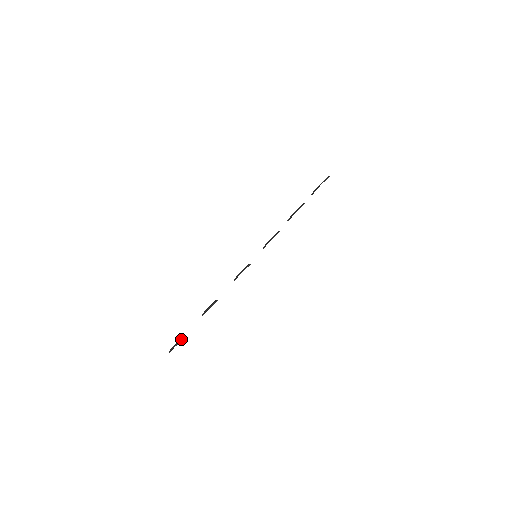
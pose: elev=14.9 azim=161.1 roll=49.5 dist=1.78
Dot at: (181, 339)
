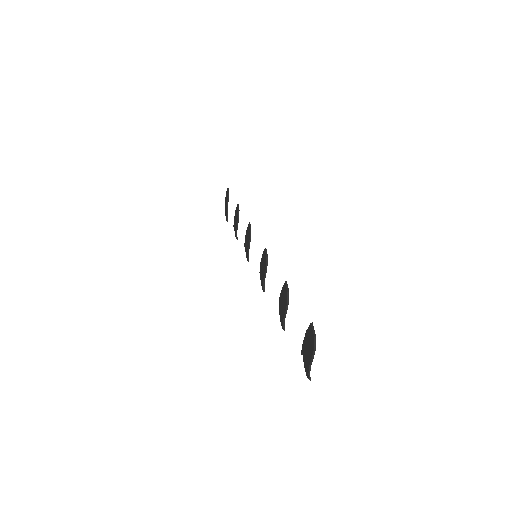
Dot at: (311, 326)
